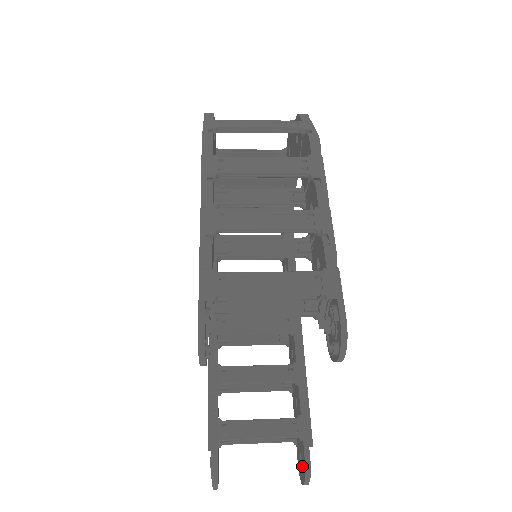
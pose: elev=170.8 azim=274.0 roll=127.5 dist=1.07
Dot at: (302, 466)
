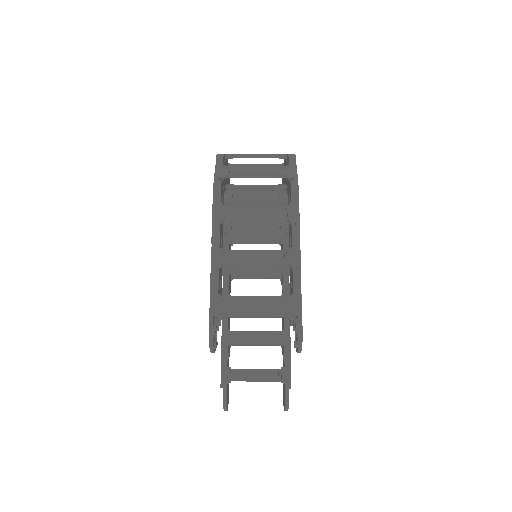
Dot at: (284, 399)
